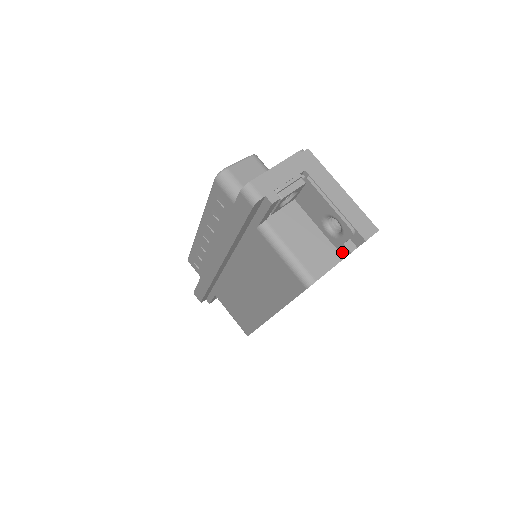
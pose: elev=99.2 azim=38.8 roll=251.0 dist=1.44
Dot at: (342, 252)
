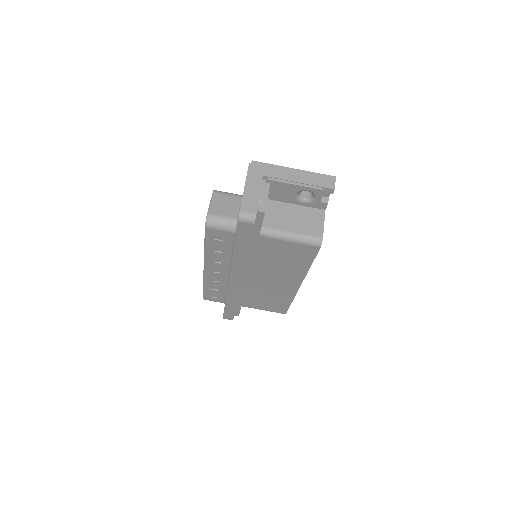
Dot at: (321, 208)
